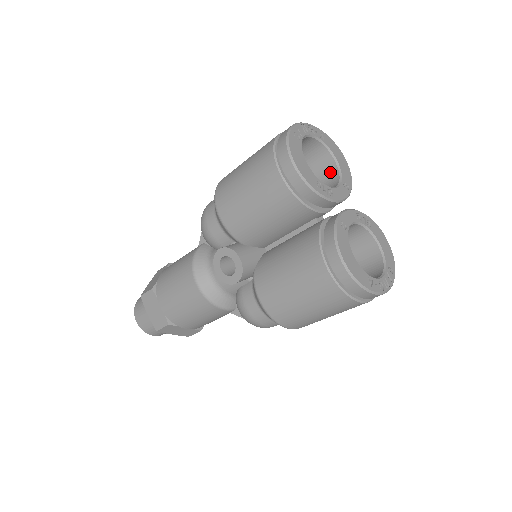
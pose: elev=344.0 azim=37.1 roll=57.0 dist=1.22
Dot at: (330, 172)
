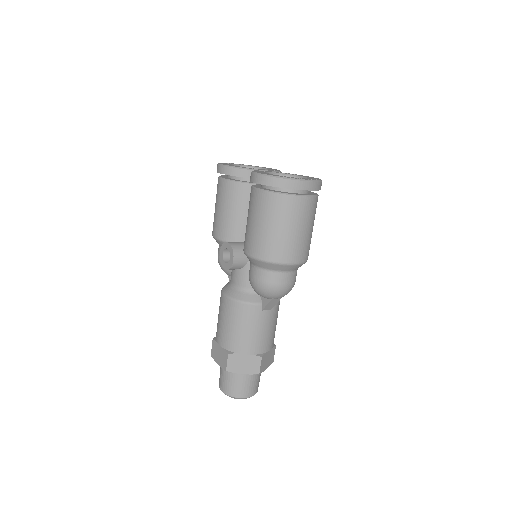
Dot at: occluded
